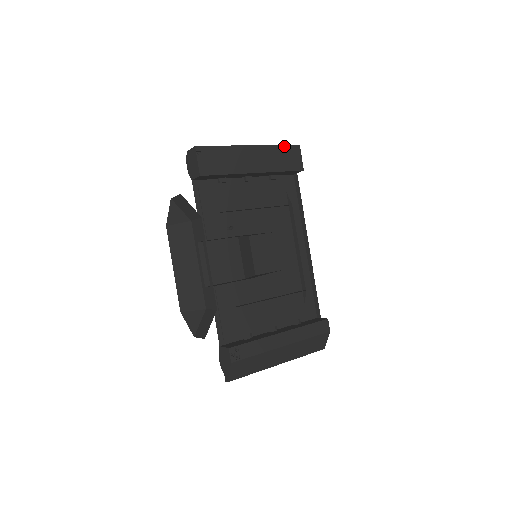
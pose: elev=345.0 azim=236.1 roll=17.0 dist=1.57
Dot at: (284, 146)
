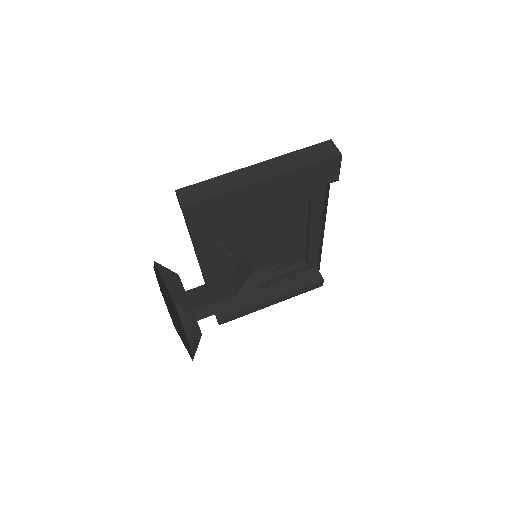
Dot at: (316, 165)
